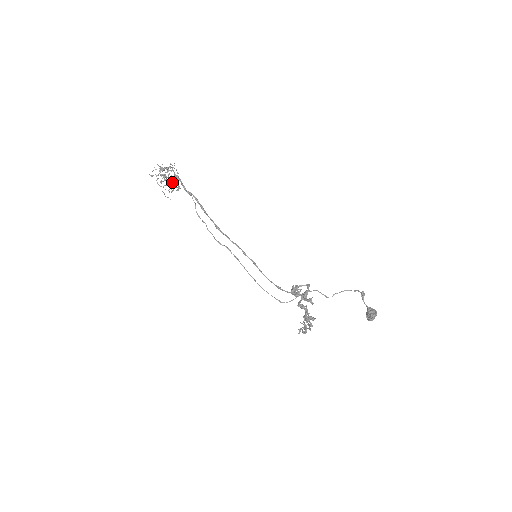
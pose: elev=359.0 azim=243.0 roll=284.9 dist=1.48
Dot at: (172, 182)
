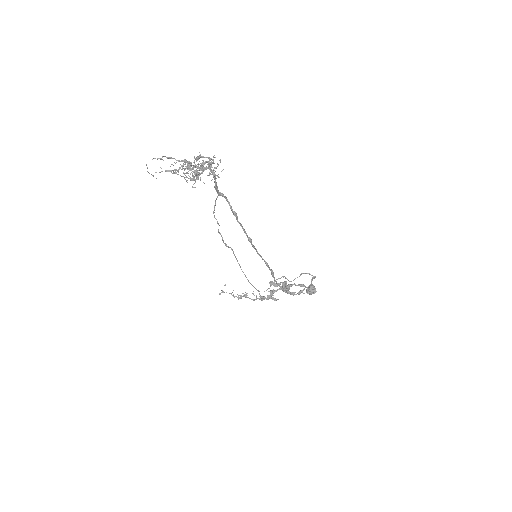
Dot at: (196, 173)
